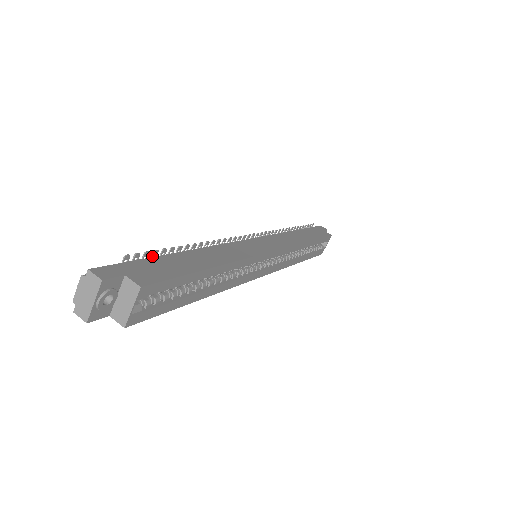
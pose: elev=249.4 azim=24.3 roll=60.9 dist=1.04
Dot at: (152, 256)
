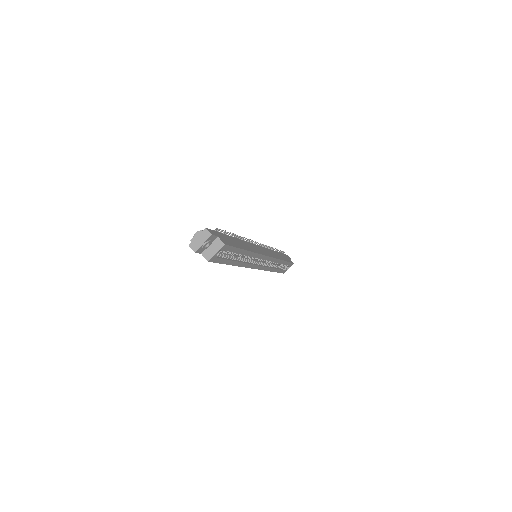
Dot at: (223, 233)
